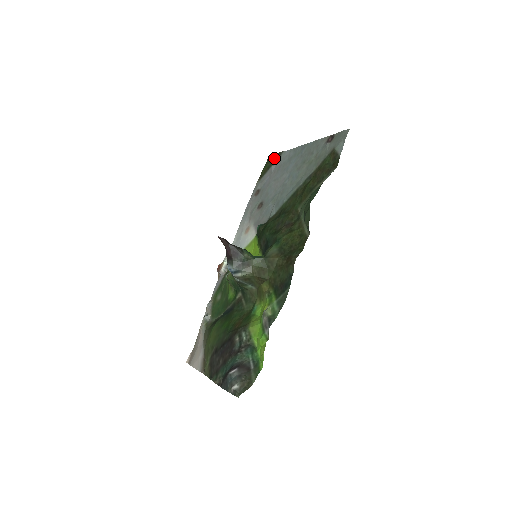
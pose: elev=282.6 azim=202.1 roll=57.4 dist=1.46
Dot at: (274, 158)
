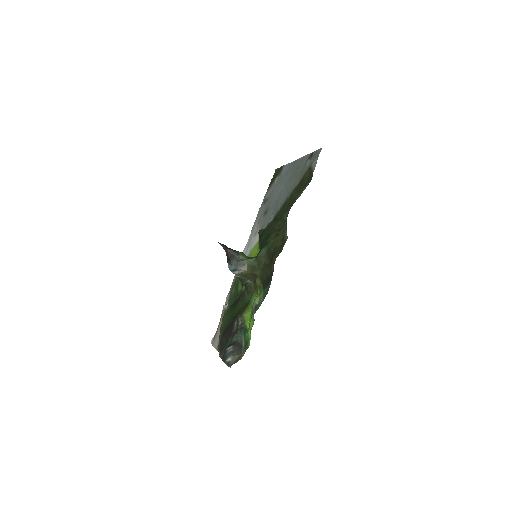
Dot at: occluded
